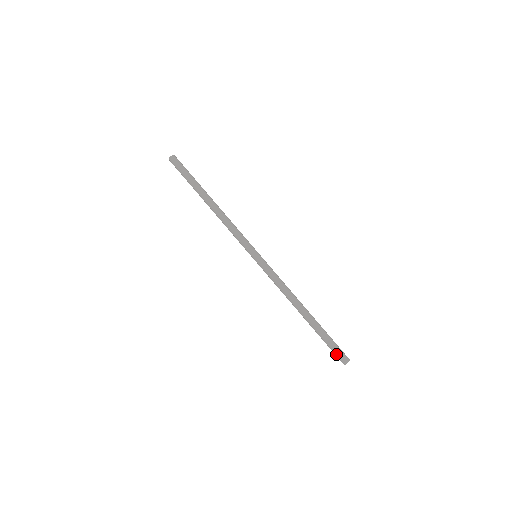
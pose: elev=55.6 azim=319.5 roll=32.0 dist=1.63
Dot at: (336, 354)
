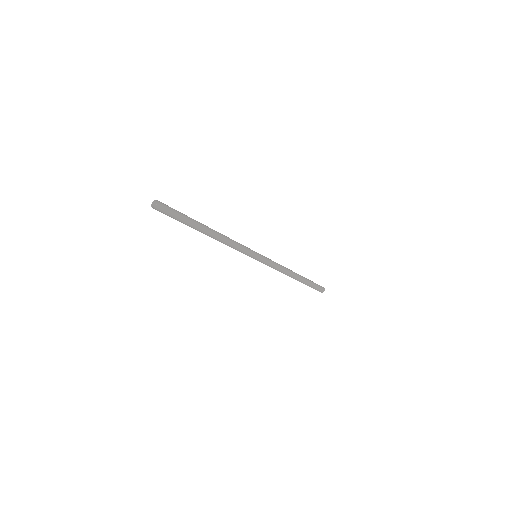
Dot at: (317, 290)
